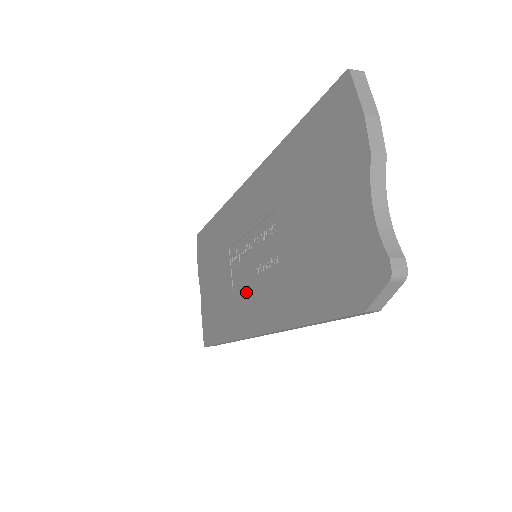
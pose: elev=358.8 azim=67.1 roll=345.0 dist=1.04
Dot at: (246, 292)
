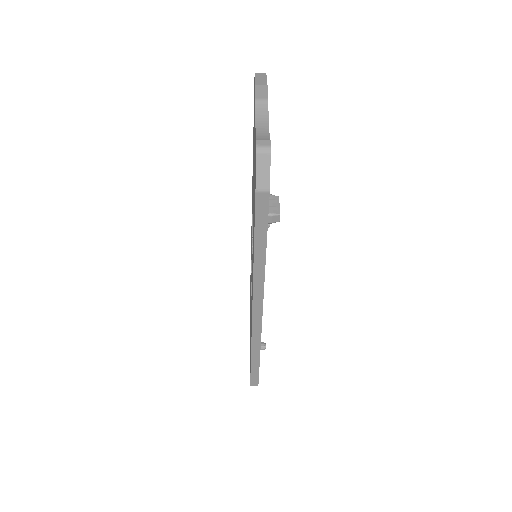
Dot at: occluded
